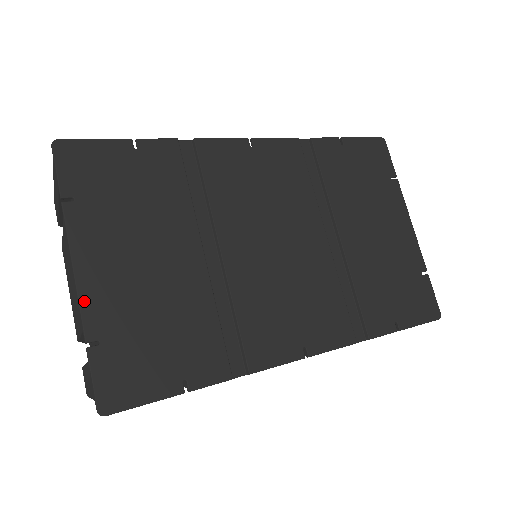
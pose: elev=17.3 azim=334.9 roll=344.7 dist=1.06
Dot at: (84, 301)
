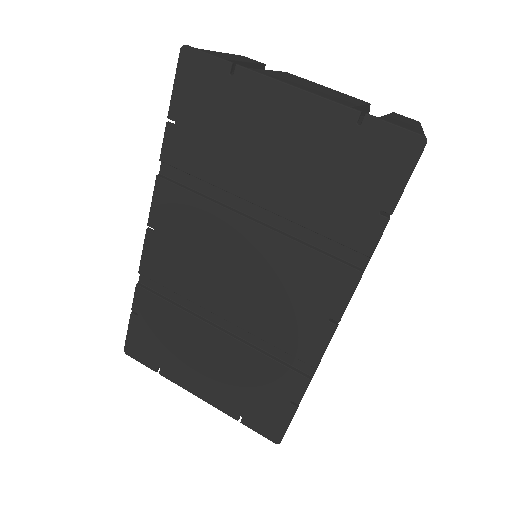
Dot at: (216, 405)
